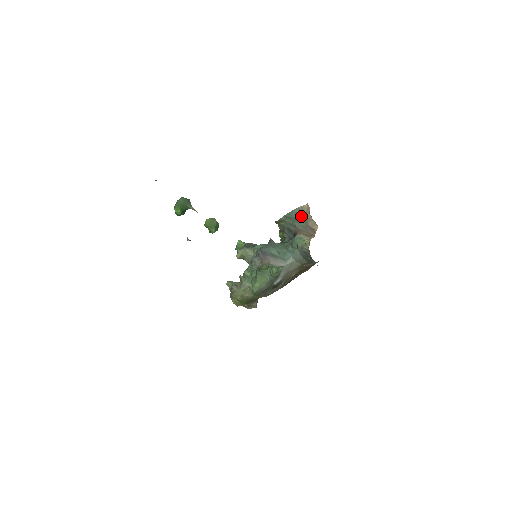
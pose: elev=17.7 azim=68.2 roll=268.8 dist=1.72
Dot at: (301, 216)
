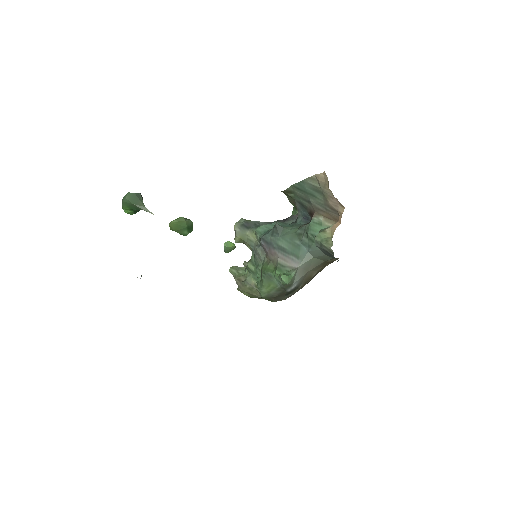
Dot at: (316, 190)
